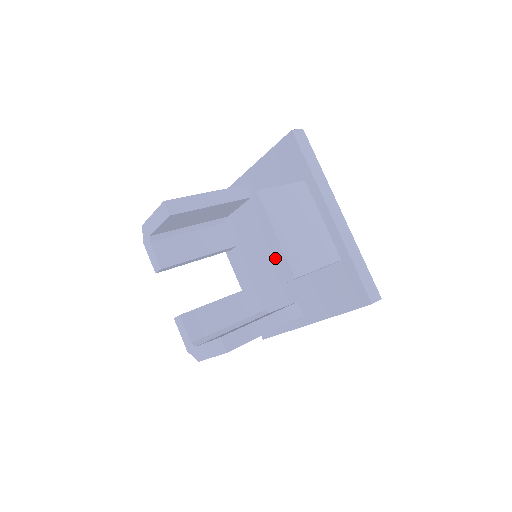
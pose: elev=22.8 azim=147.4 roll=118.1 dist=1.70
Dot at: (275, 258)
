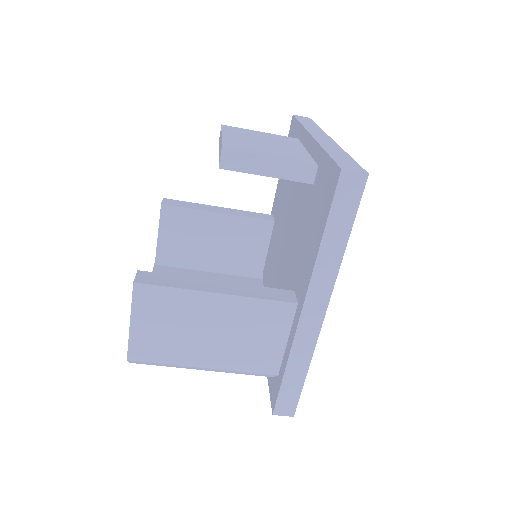
Dot at: (283, 261)
